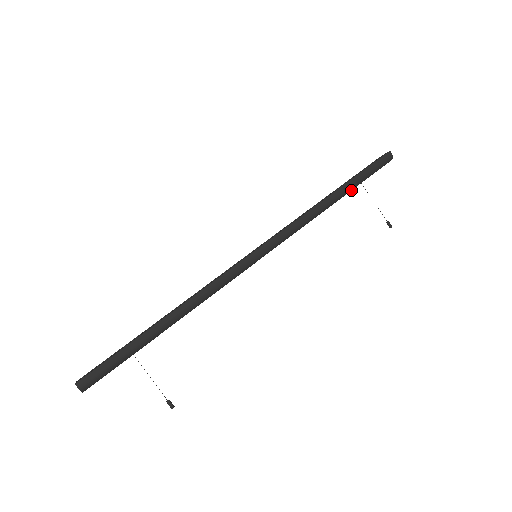
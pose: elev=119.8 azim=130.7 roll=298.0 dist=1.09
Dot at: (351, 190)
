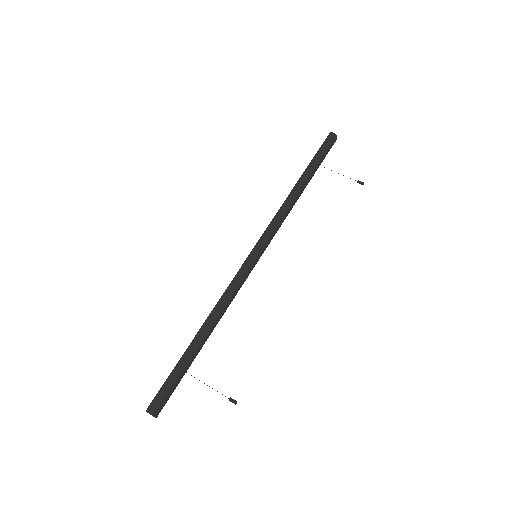
Dot at: (313, 174)
